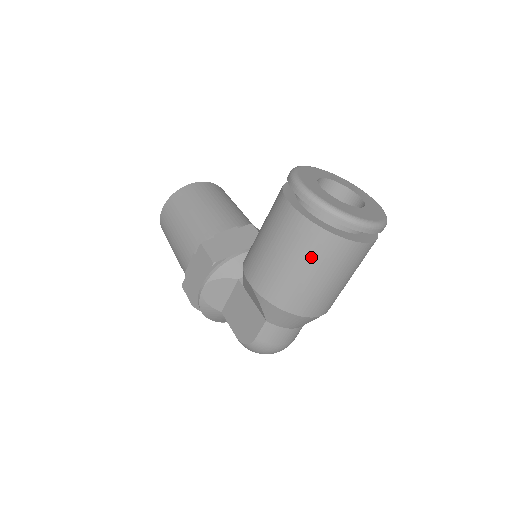
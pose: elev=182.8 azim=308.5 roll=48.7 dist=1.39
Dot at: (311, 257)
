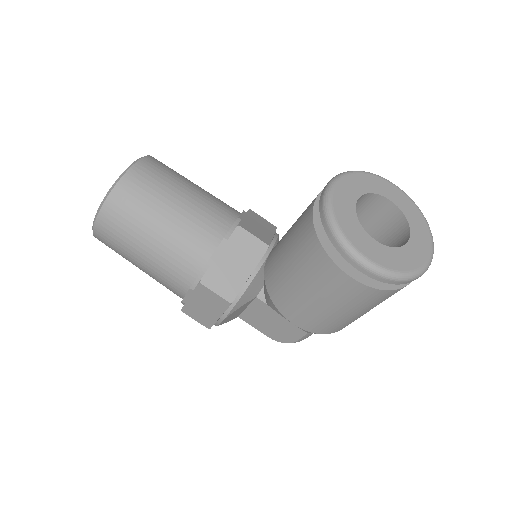
Dot at: (373, 305)
